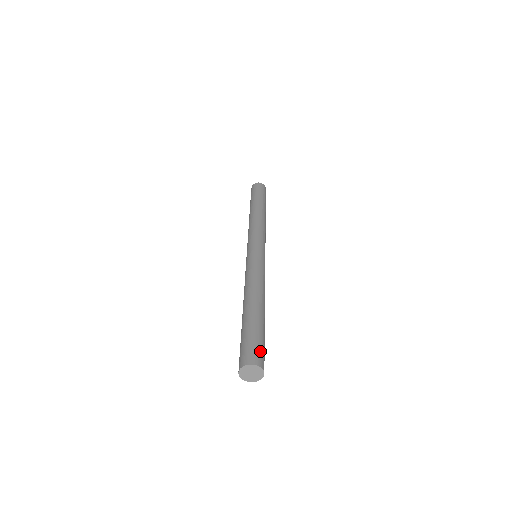
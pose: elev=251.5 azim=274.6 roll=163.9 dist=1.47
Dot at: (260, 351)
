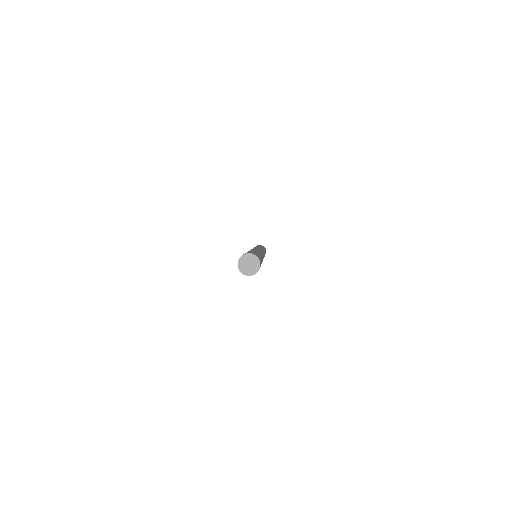
Dot at: (257, 255)
